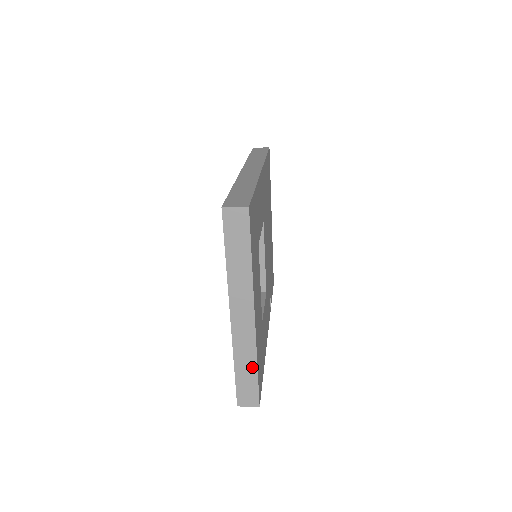
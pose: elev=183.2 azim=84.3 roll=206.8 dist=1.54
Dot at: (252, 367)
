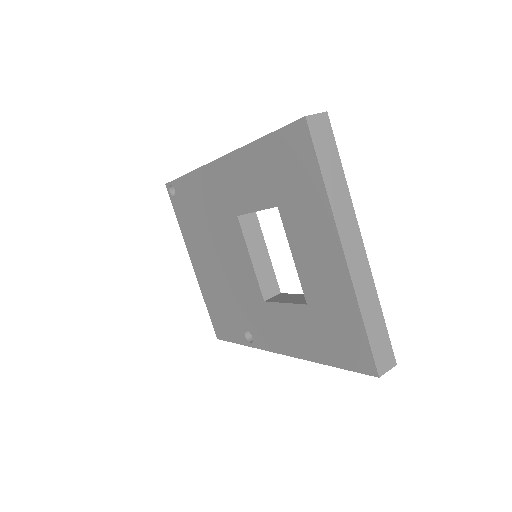
Dot at: (377, 312)
